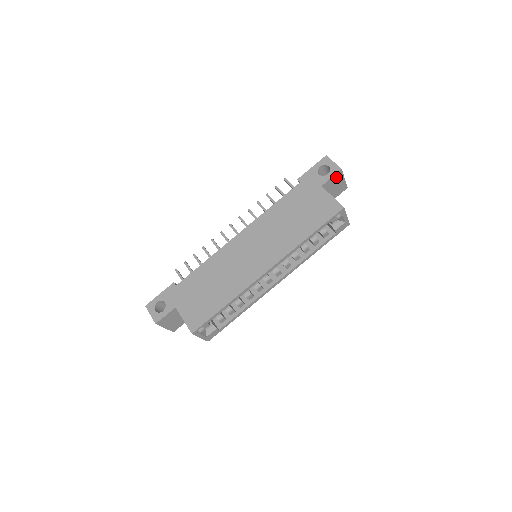
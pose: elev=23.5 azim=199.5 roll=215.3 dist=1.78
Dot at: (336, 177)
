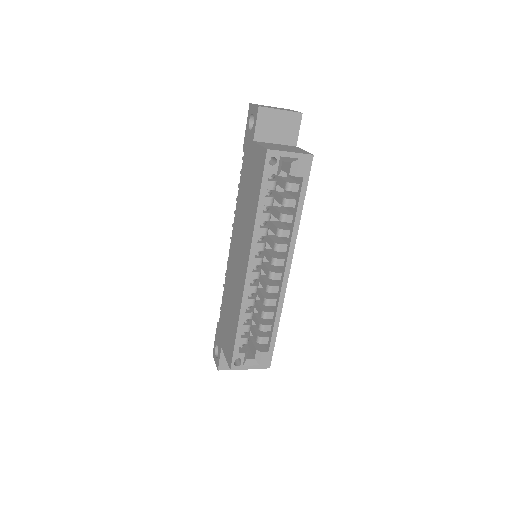
Dot at: (263, 118)
